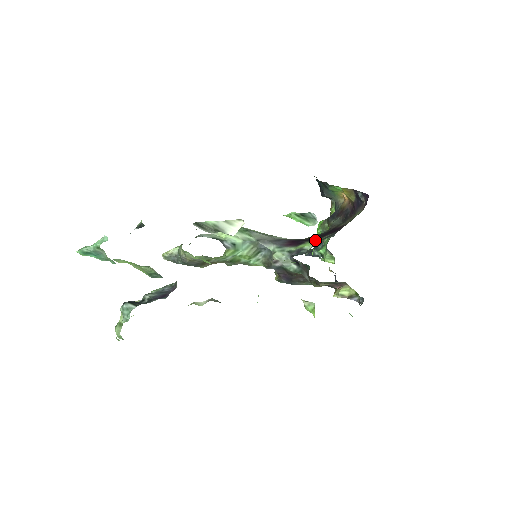
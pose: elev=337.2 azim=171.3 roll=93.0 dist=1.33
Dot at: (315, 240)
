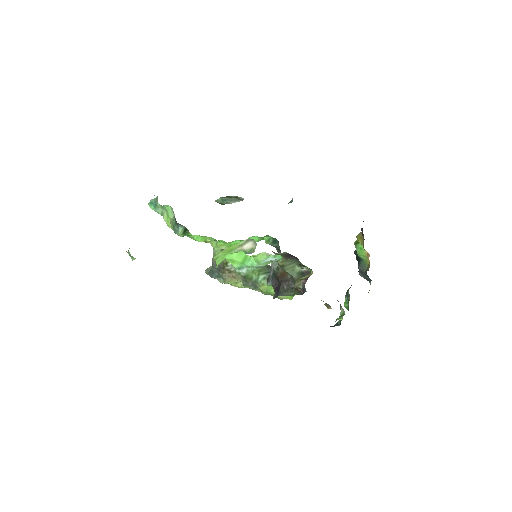
Dot at: occluded
